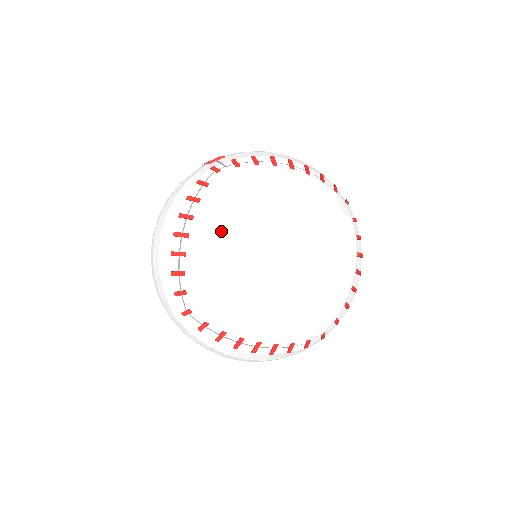
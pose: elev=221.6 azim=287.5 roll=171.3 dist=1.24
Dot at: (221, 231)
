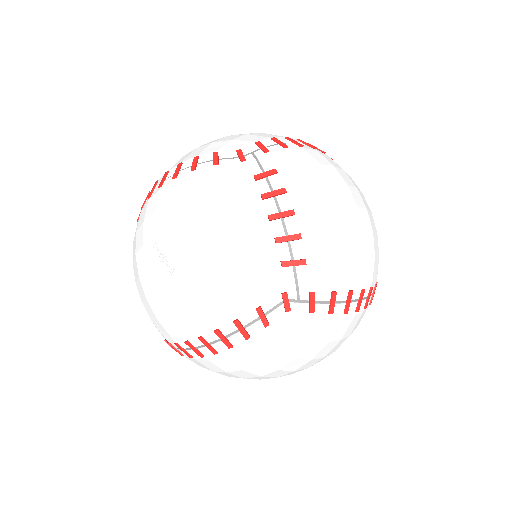
Dot at: (251, 368)
